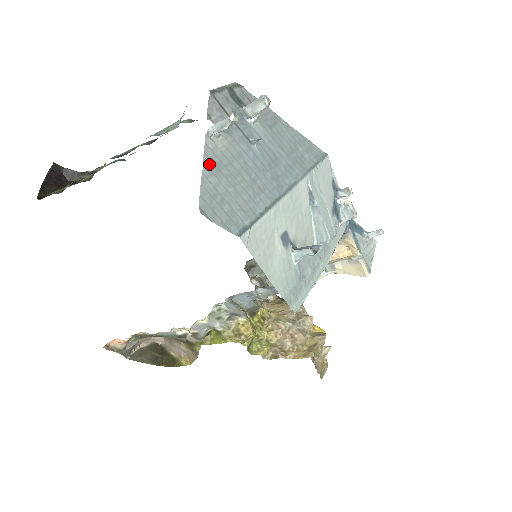
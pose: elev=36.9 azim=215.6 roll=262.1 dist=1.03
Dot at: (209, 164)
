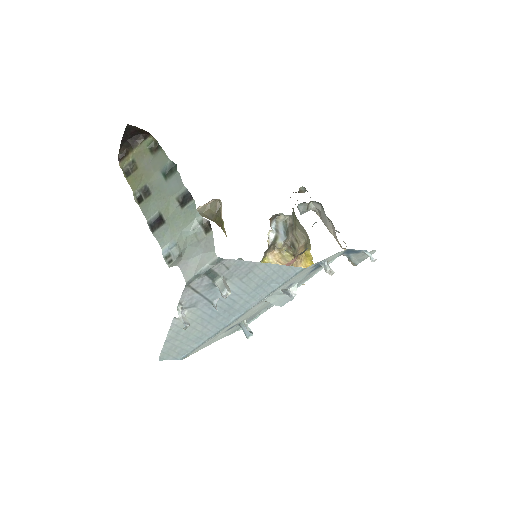
Dot at: (171, 334)
